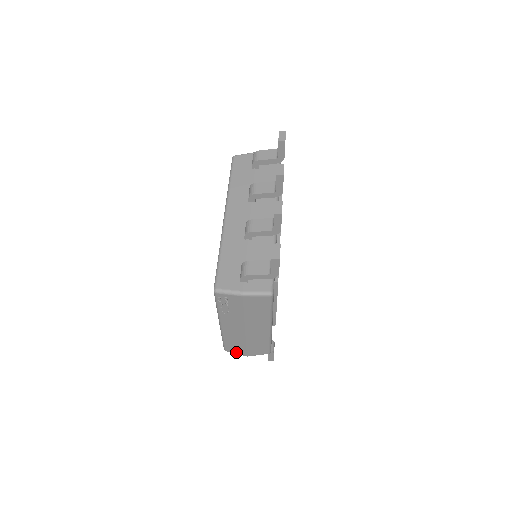
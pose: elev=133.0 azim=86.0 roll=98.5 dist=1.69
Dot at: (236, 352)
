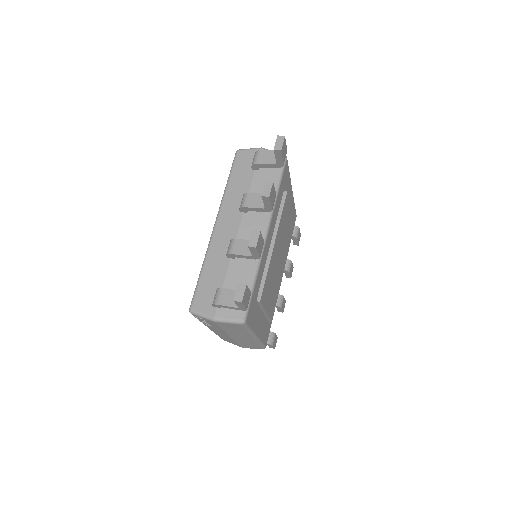
Dot at: (232, 343)
